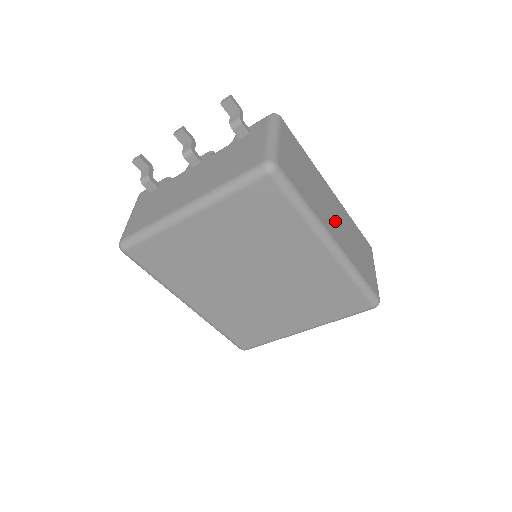
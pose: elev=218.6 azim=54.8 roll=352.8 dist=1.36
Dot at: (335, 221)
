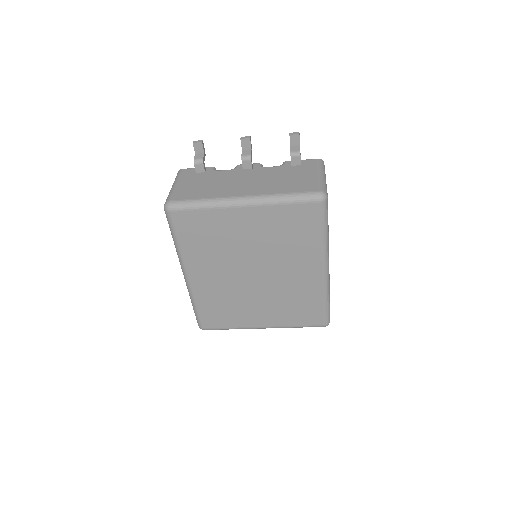
Dot at: occluded
